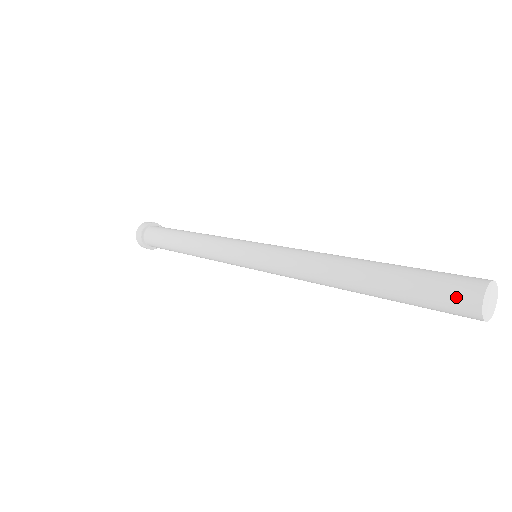
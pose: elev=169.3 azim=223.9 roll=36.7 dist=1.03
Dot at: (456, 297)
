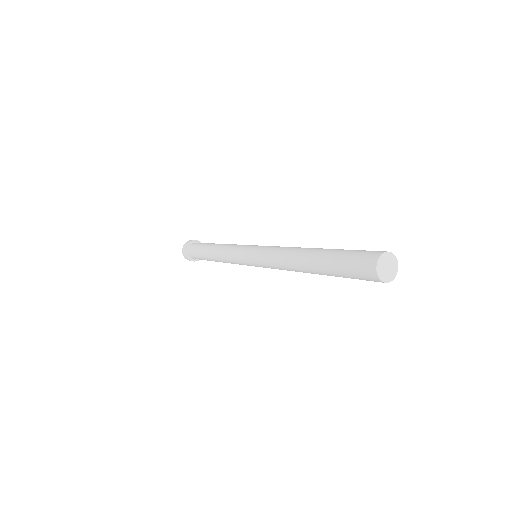
Dot at: (365, 277)
